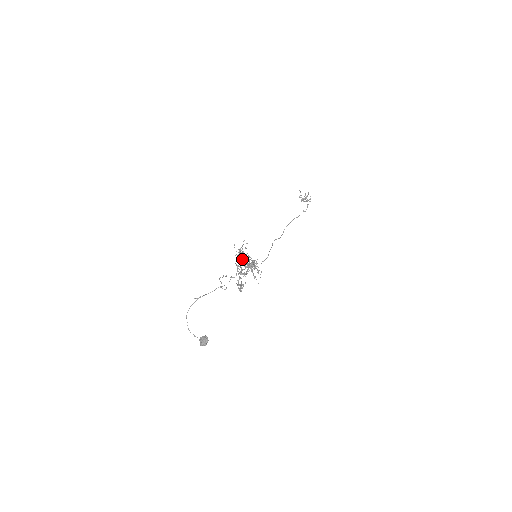
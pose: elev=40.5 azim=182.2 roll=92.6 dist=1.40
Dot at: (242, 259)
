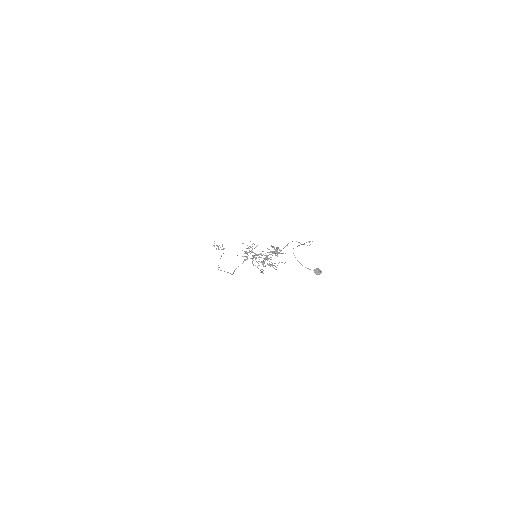
Dot at: occluded
